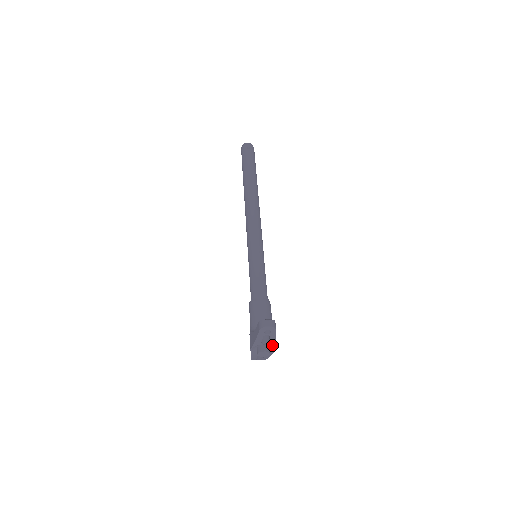
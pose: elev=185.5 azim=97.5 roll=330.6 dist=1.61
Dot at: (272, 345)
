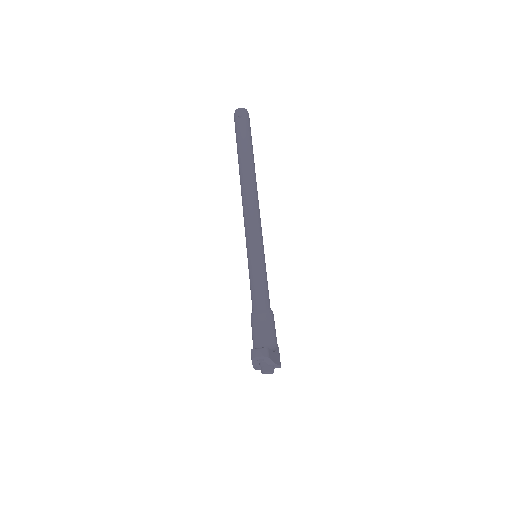
Dot at: (274, 365)
